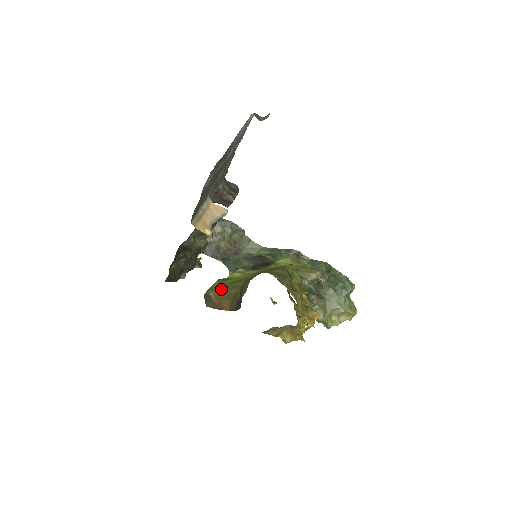
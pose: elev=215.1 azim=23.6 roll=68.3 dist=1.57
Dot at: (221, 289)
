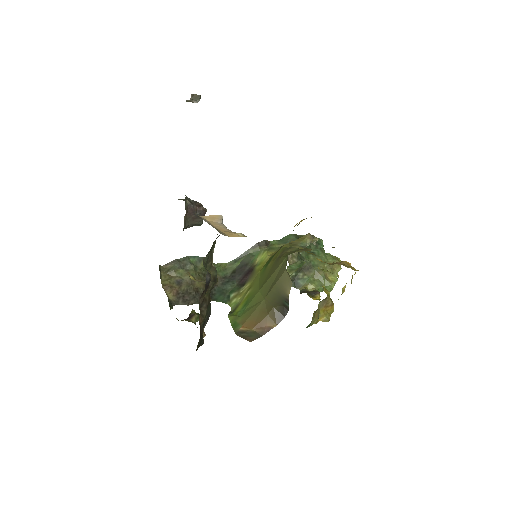
Dot at: (245, 317)
